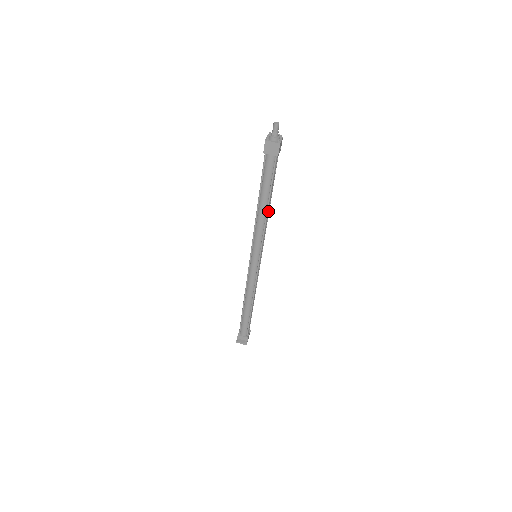
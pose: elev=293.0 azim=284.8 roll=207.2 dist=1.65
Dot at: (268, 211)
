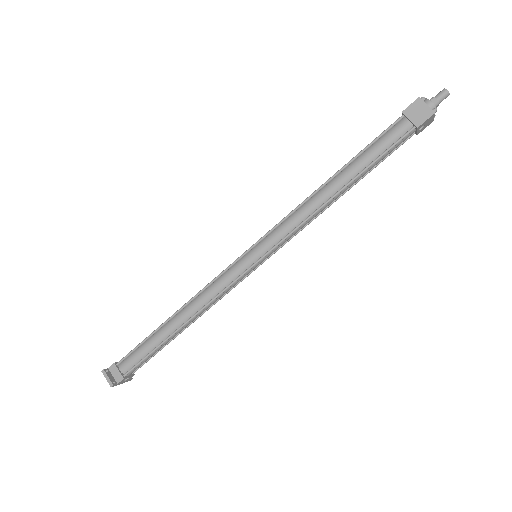
Dot at: (333, 200)
